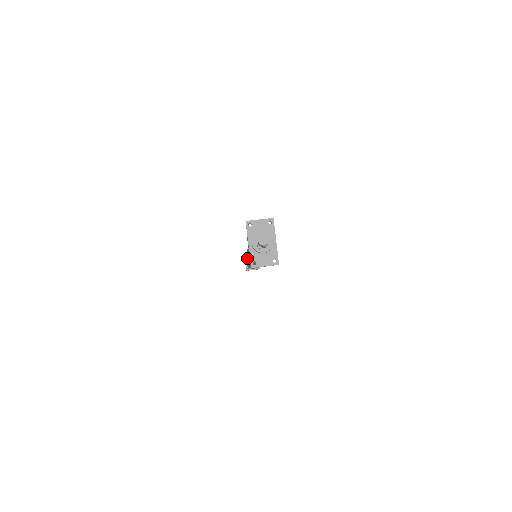
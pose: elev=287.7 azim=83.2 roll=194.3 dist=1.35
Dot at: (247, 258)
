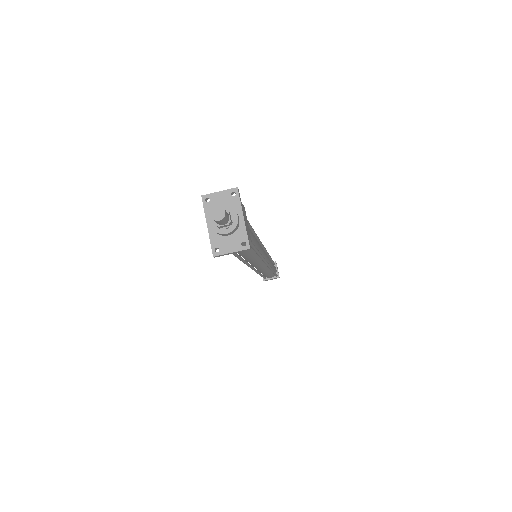
Dot at: occluded
